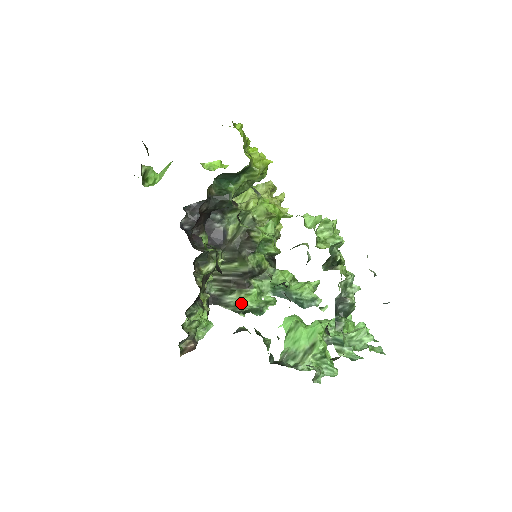
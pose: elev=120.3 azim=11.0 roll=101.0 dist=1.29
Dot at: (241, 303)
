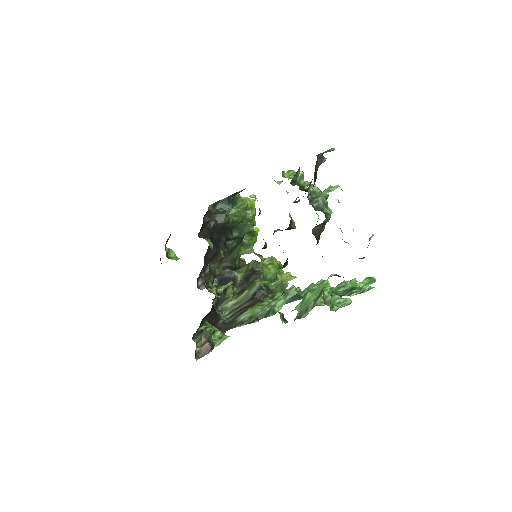
Dot at: (254, 312)
